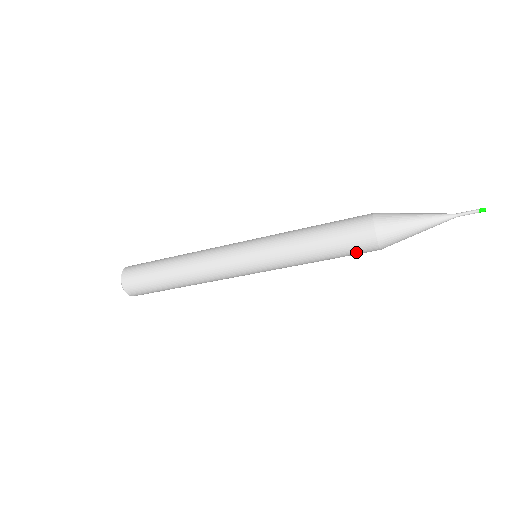
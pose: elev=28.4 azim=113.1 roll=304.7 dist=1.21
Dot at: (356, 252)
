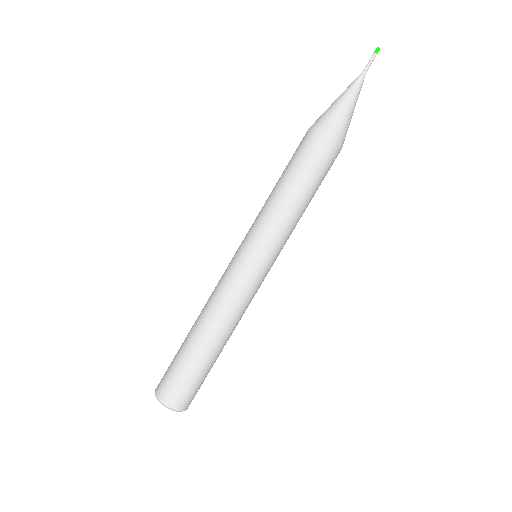
Dot at: (303, 151)
